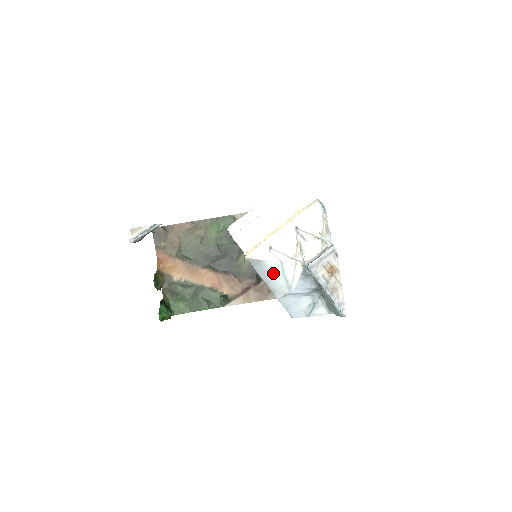
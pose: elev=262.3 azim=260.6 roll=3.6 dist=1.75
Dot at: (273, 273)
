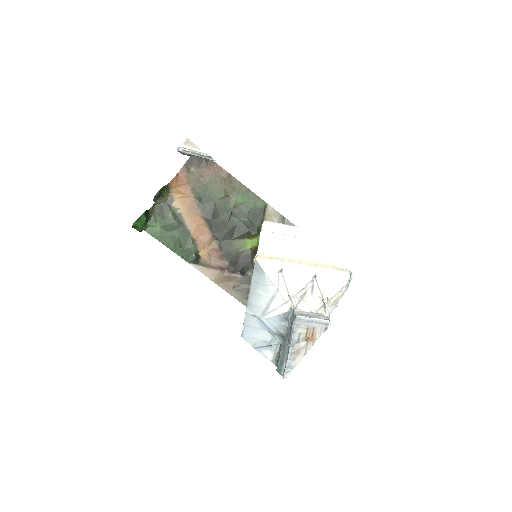
Dot at: (263, 291)
